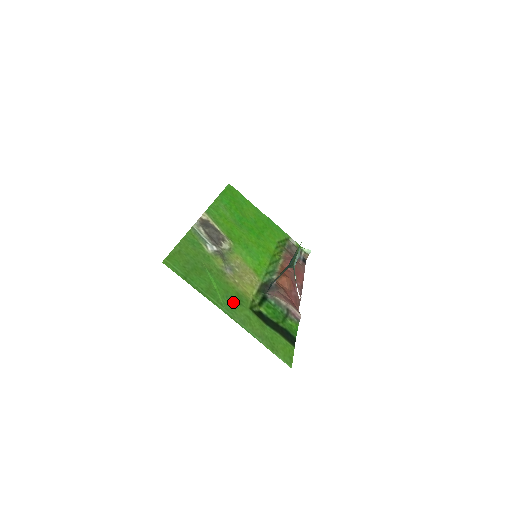
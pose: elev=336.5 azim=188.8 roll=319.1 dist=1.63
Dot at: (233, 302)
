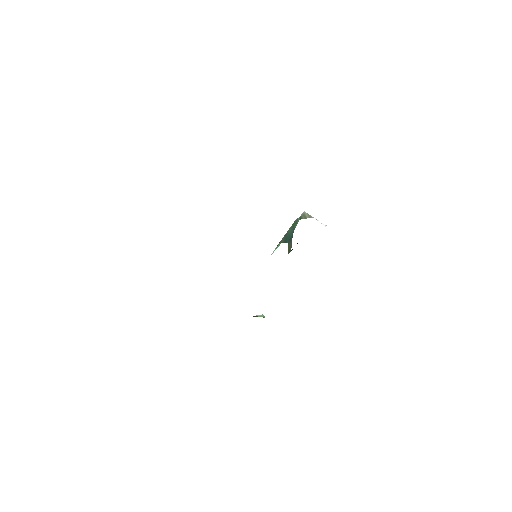
Dot at: occluded
